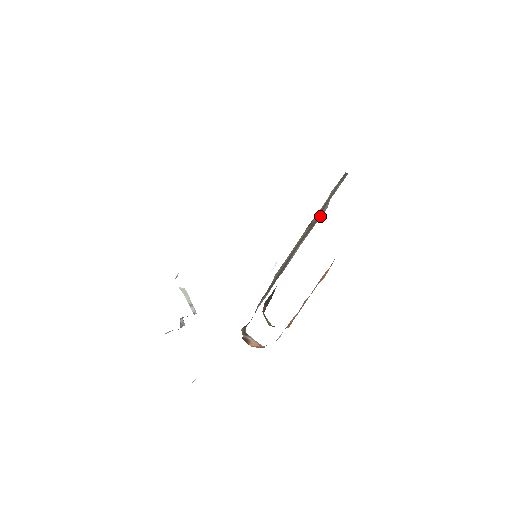
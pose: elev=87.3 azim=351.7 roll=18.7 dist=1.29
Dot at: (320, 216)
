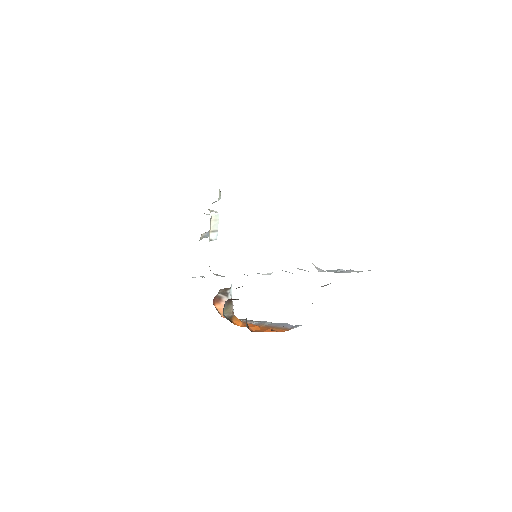
Dot at: occluded
